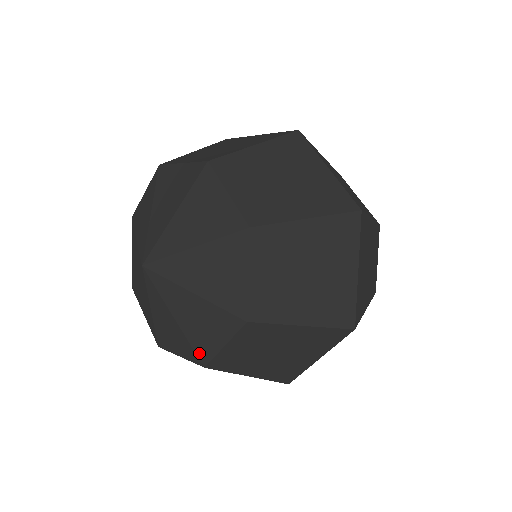
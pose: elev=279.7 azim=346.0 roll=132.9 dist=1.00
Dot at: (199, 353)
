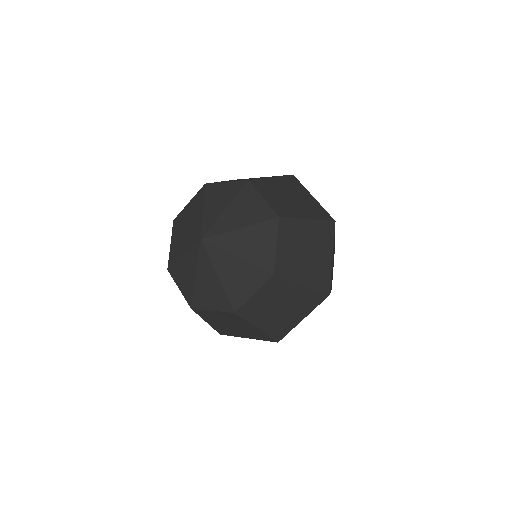
Dot at: (194, 301)
